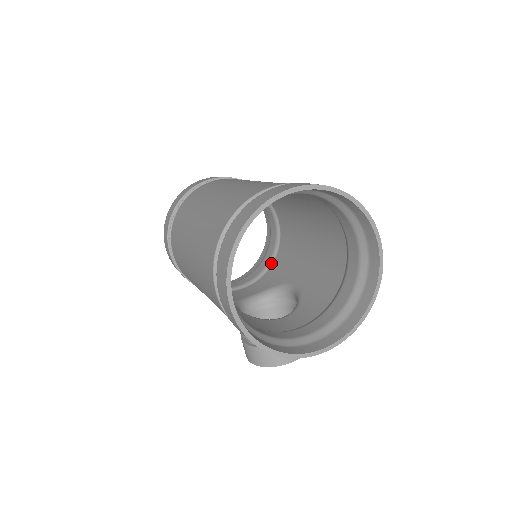
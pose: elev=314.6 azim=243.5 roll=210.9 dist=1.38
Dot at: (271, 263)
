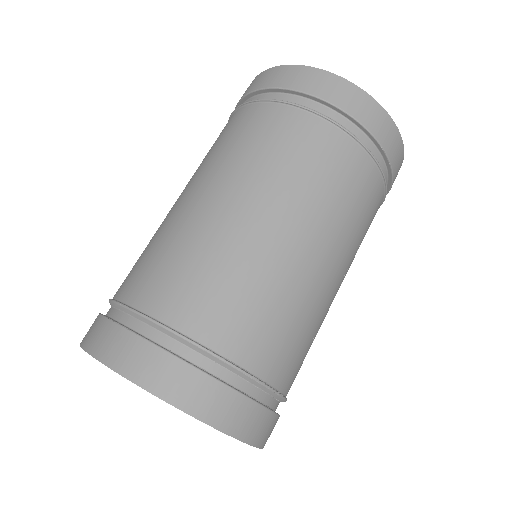
Dot at: occluded
